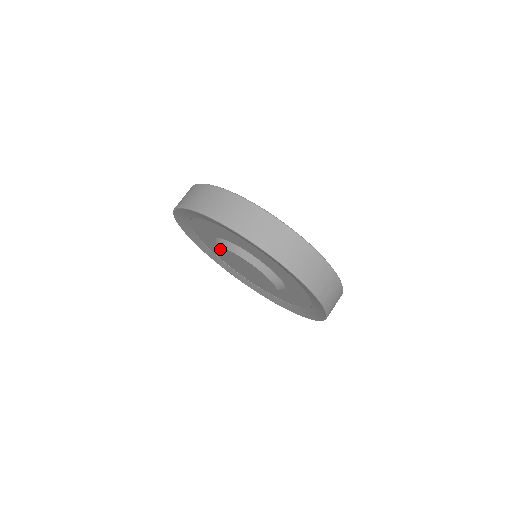
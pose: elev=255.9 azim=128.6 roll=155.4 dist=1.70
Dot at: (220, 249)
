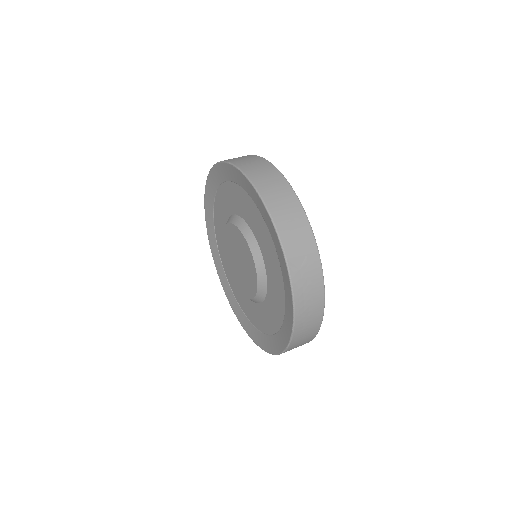
Dot at: (225, 231)
